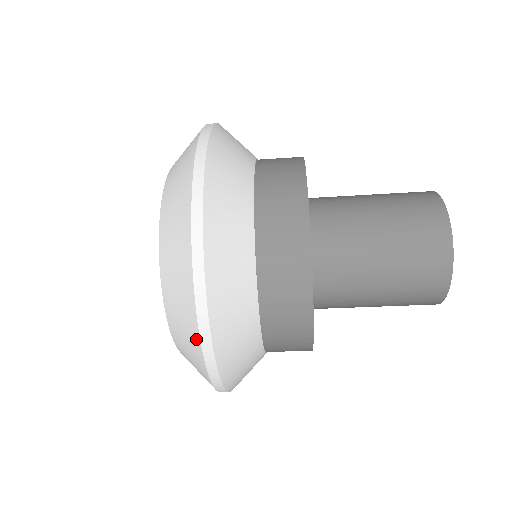
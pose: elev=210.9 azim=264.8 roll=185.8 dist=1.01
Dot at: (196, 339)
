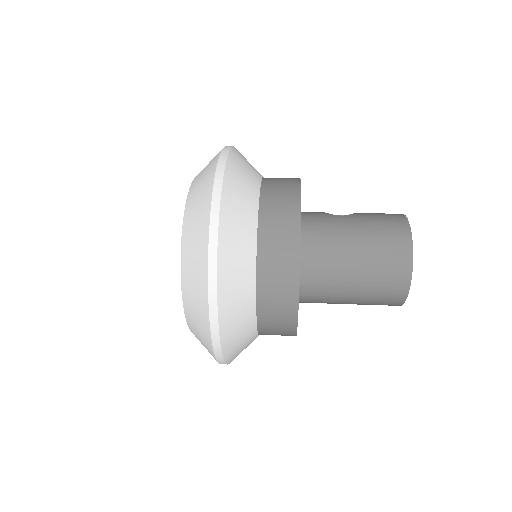
Dot at: occluded
